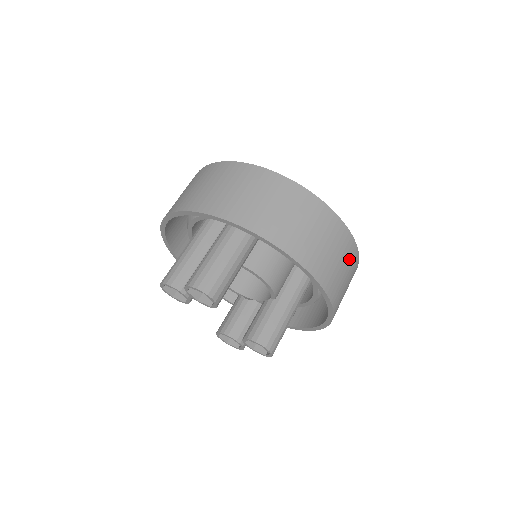
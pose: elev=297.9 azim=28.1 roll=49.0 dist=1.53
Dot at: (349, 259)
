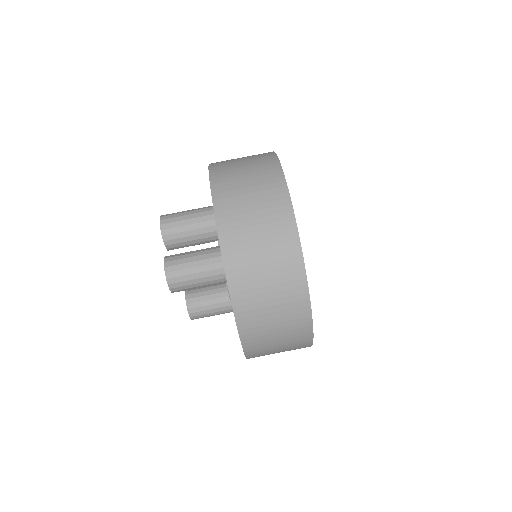
Dot at: occluded
